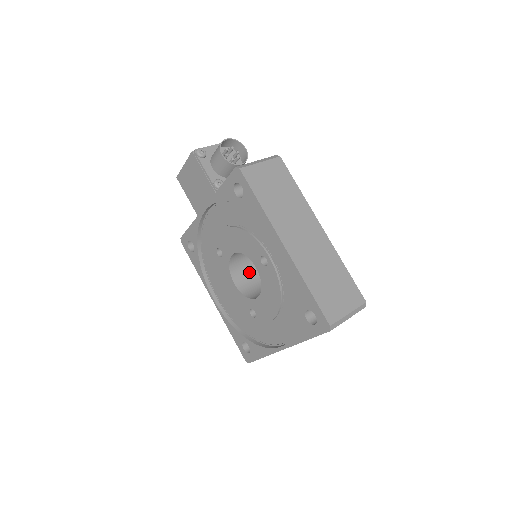
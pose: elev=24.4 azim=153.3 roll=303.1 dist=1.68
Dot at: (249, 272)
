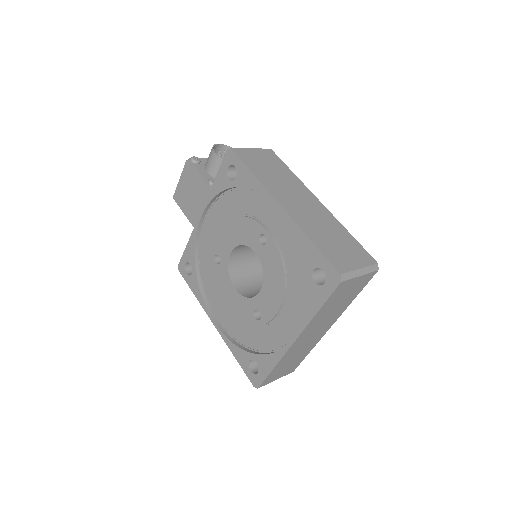
Dot at: (250, 280)
